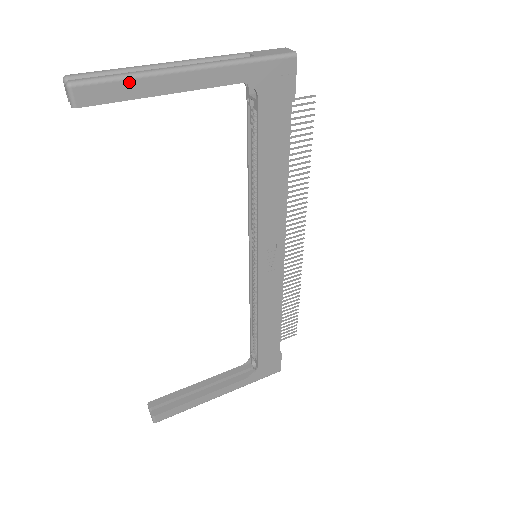
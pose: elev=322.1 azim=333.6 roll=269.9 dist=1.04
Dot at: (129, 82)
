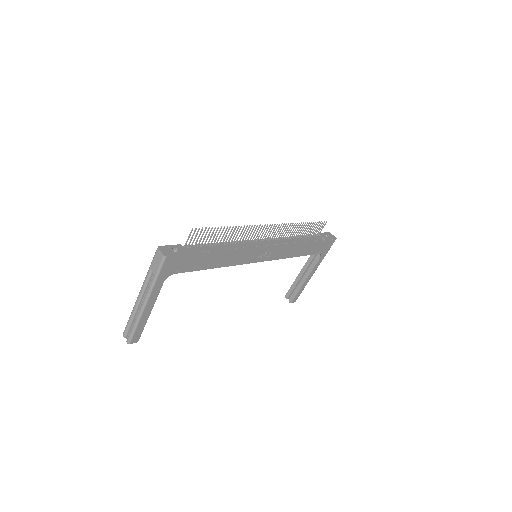
Dot at: (138, 326)
